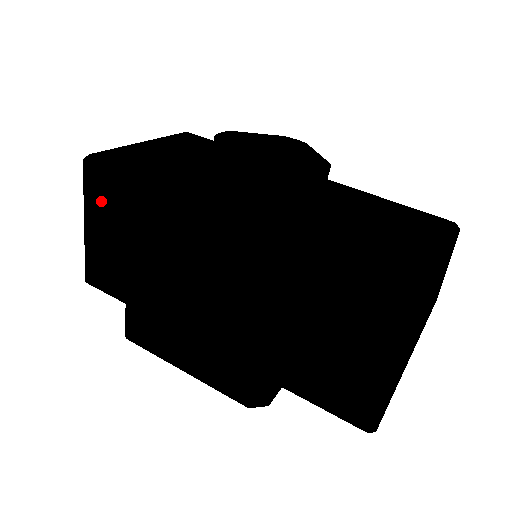
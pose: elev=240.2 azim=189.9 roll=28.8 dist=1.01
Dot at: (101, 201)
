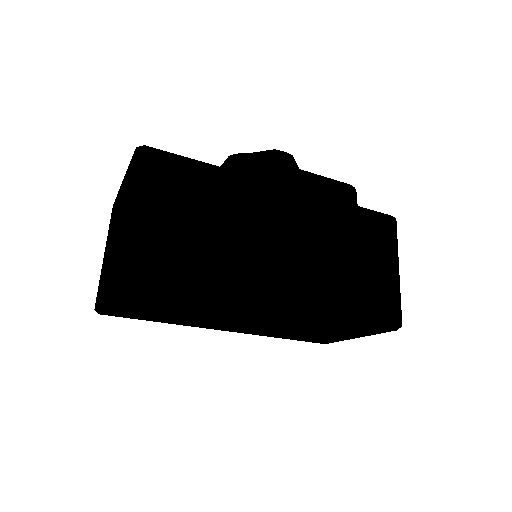
Dot at: (161, 181)
